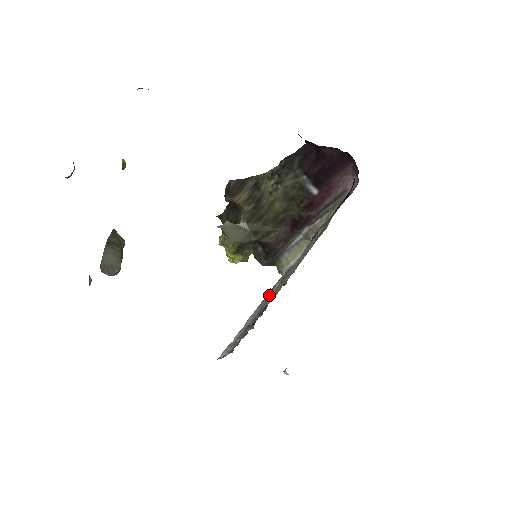
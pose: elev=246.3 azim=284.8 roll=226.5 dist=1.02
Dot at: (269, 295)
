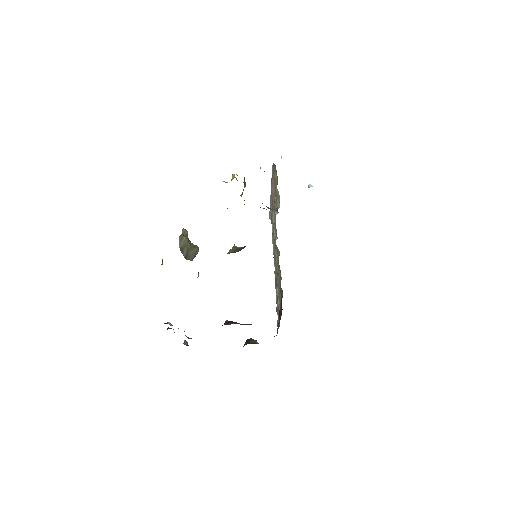
Dot at: (272, 188)
